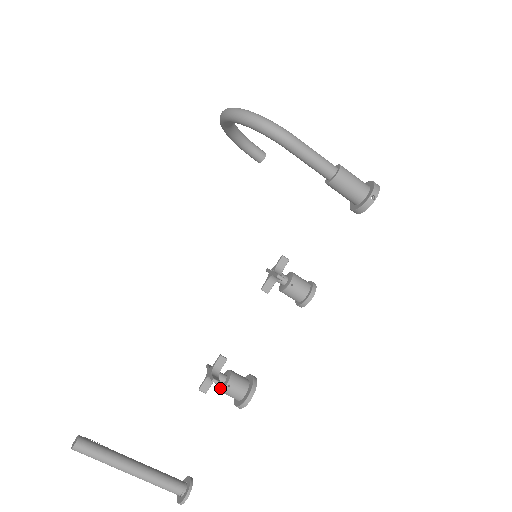
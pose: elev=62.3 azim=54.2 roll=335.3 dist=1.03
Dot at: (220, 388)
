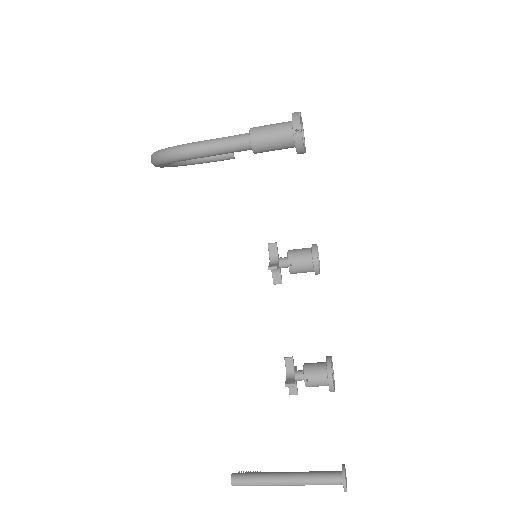
Dot at: (305, 384)
